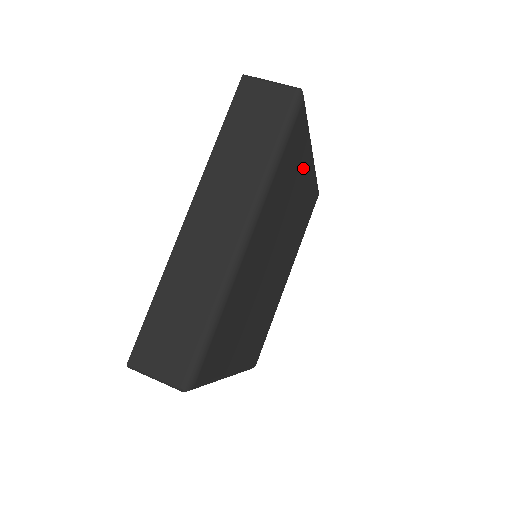
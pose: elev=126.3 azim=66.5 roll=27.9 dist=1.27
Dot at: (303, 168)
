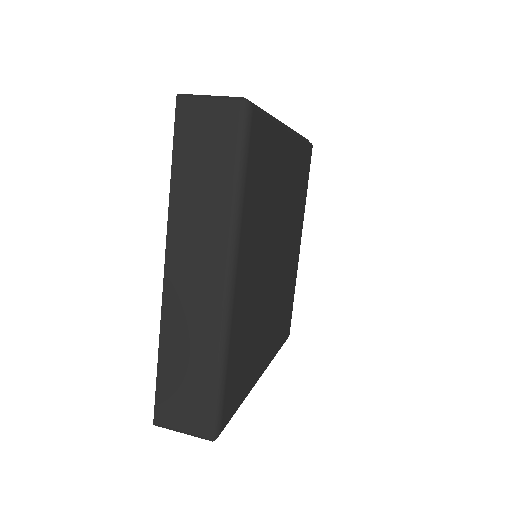
Dot at: (280, 155)
